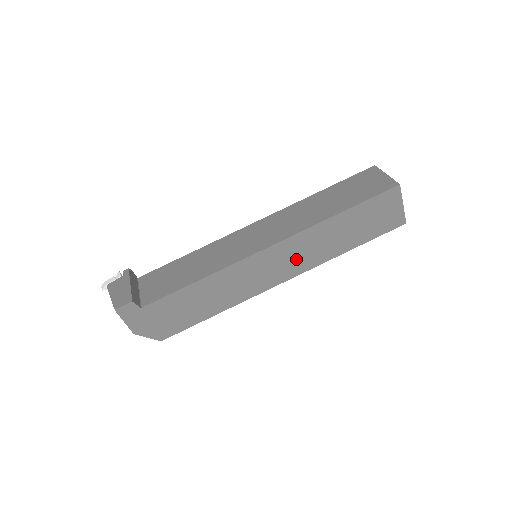
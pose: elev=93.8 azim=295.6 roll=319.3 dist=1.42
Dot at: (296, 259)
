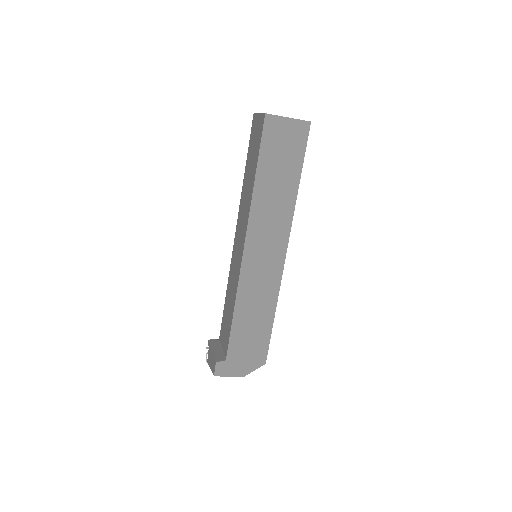
Dot at: (272, 233)
